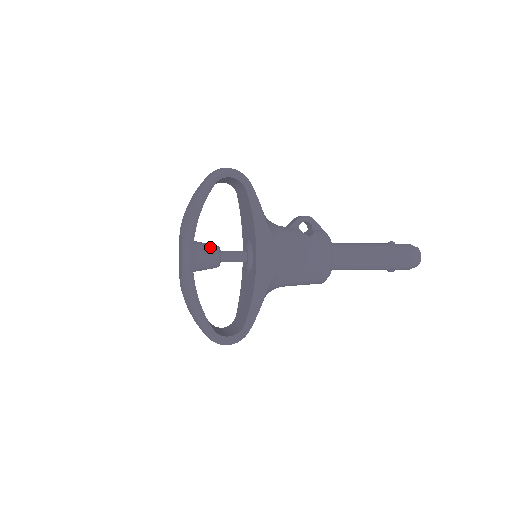
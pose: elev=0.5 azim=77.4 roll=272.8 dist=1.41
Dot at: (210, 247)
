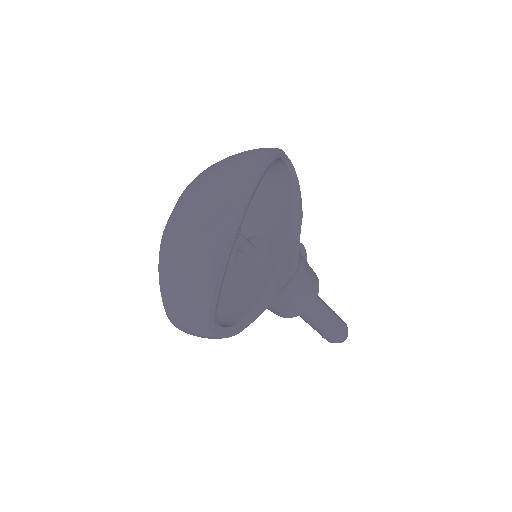
Dot at: occluded
